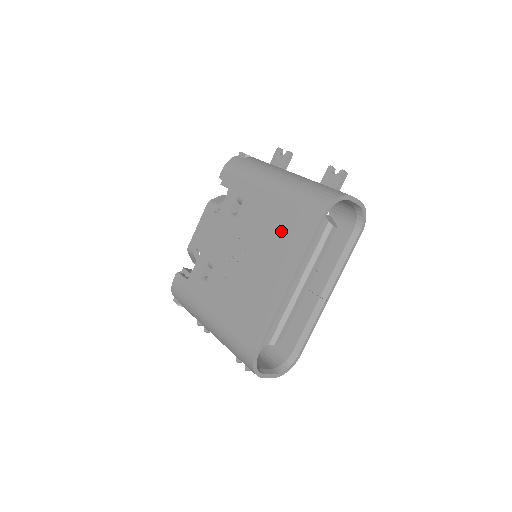
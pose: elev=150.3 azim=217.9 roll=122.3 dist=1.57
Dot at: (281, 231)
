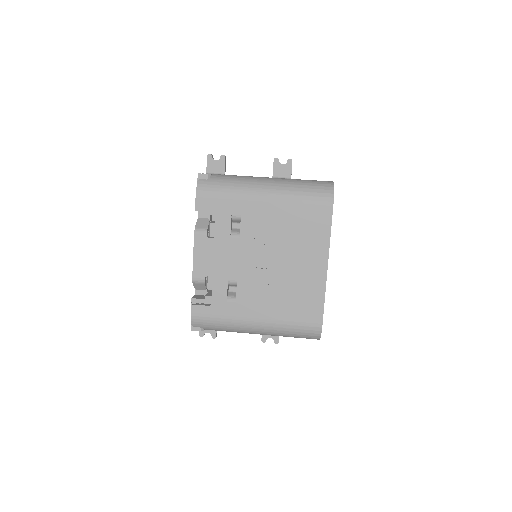
Dot at: (299, 230)
